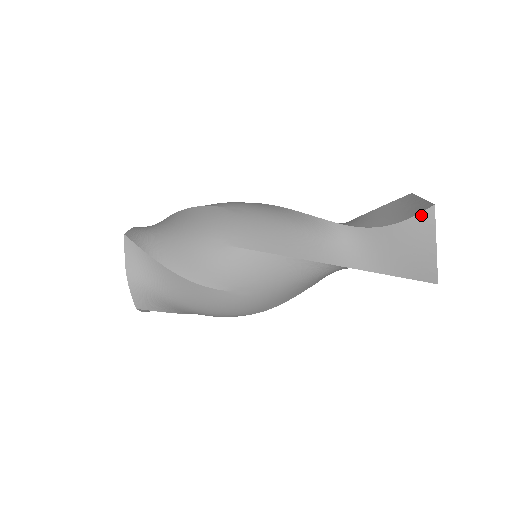
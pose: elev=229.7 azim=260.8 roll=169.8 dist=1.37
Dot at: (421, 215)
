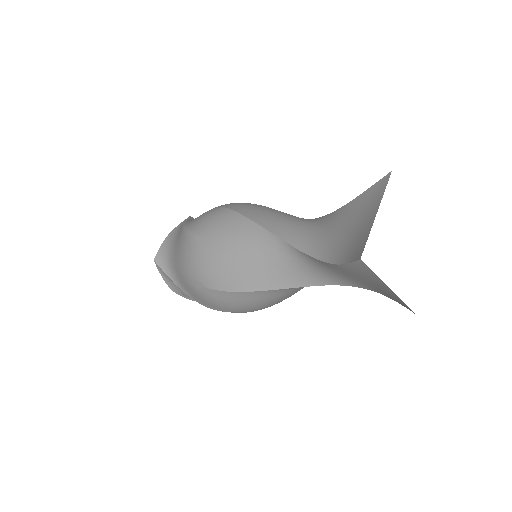
Dot at: (354, 264)
